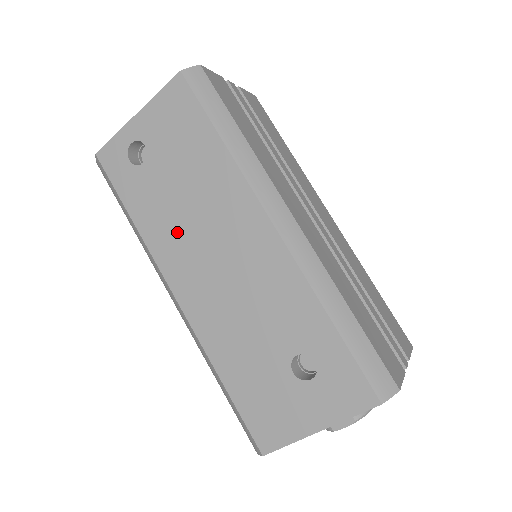
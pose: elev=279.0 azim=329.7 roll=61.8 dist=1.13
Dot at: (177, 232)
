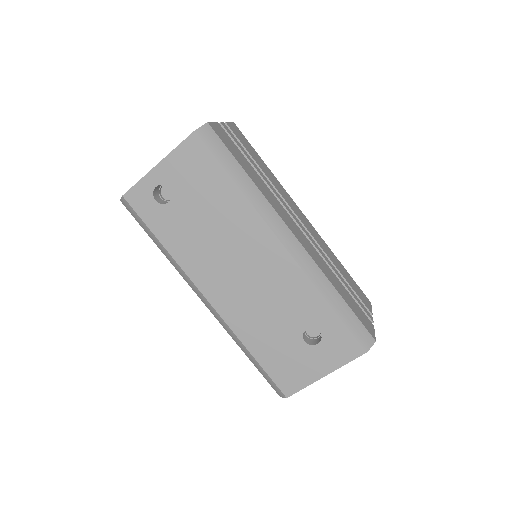
Dot at: (204, 253)
